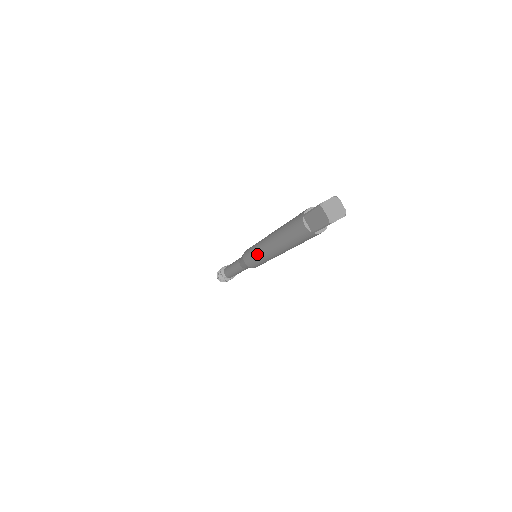
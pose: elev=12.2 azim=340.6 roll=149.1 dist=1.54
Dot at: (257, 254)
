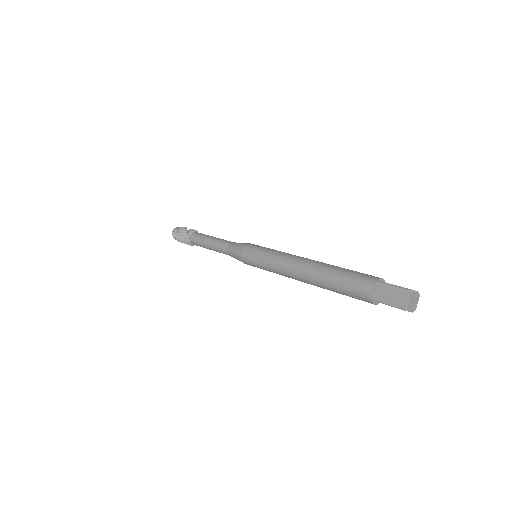
Dot at: occluded
